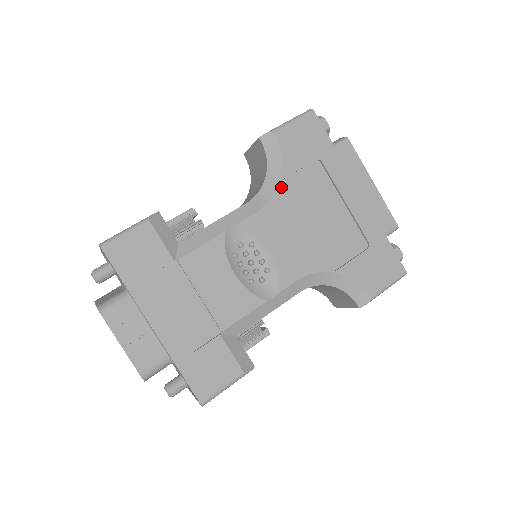
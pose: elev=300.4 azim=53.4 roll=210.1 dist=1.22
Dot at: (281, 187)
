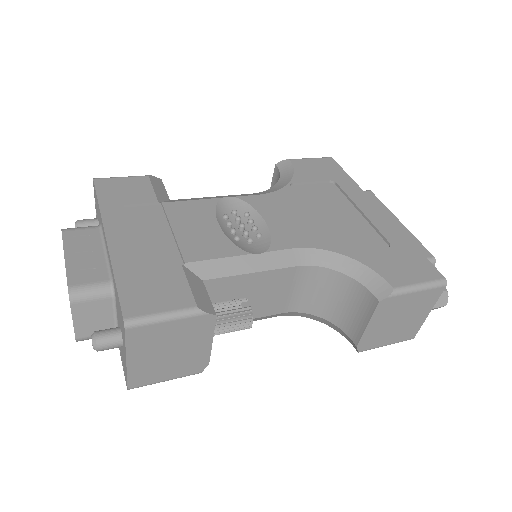
Dot at: (289, 187)
